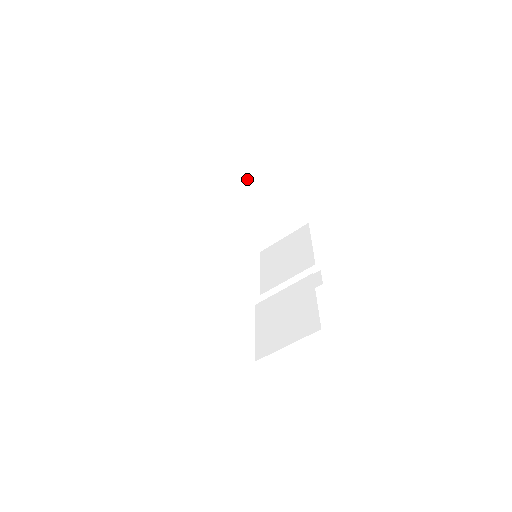
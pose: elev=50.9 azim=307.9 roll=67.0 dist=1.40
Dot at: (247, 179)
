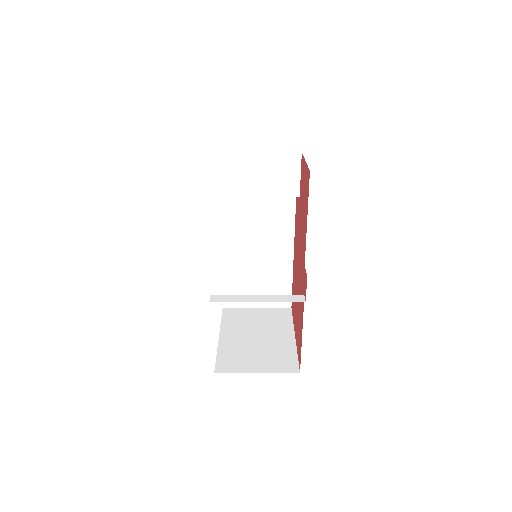
Dot at: (272, 315)
